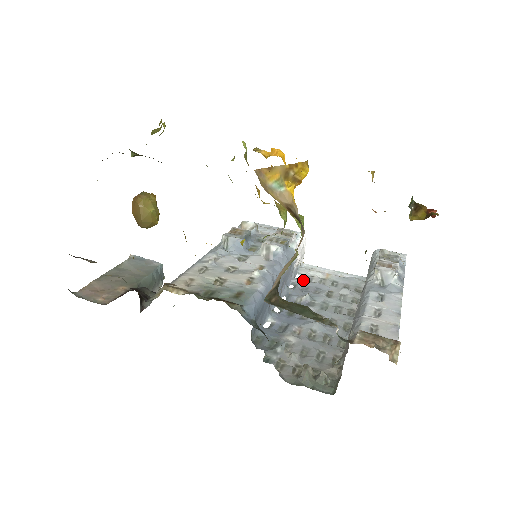
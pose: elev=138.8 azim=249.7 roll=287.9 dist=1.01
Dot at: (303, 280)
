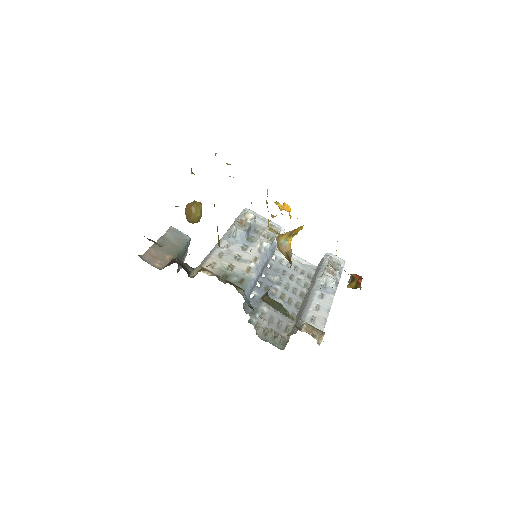
Dot at: (277, 262)
